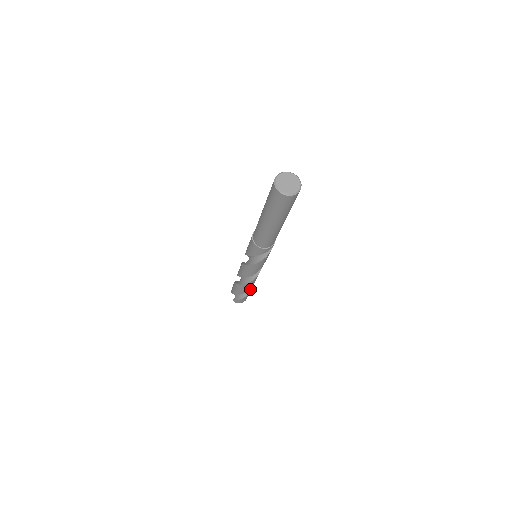
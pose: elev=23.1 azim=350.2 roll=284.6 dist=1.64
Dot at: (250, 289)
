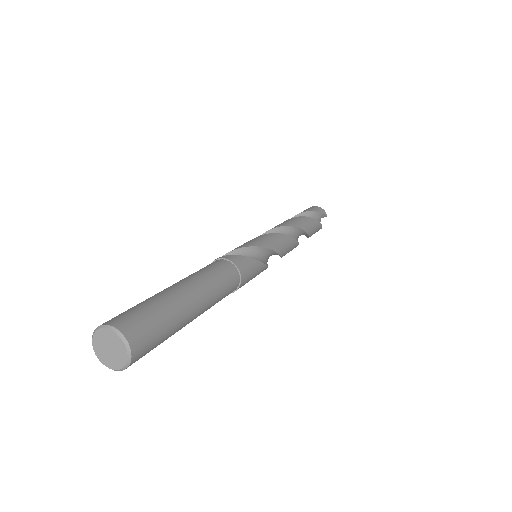
Dot at: occluded
